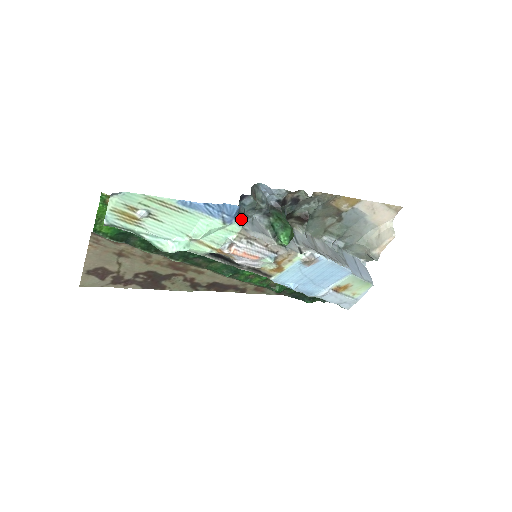
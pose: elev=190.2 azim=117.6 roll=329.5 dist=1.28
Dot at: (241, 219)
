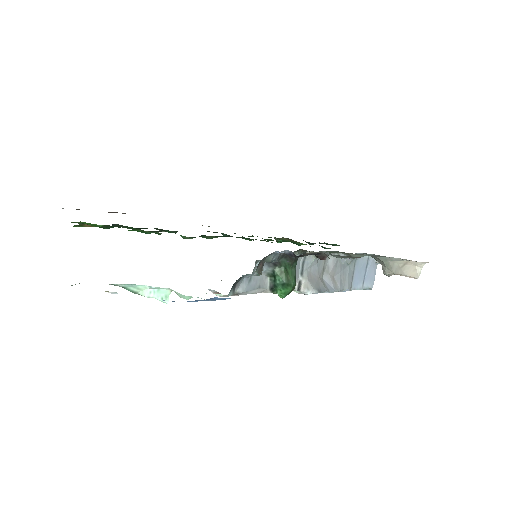
Dot at: (236, 284)
